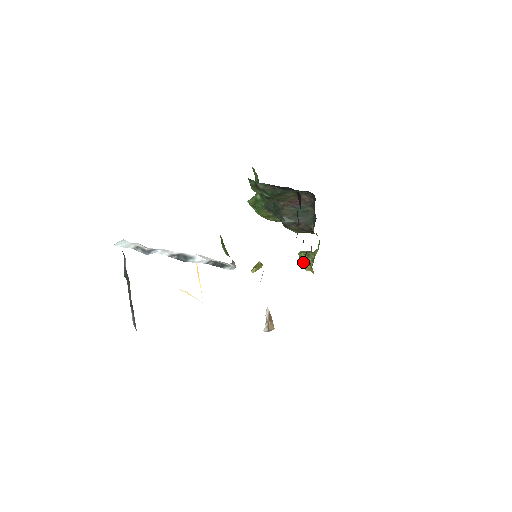
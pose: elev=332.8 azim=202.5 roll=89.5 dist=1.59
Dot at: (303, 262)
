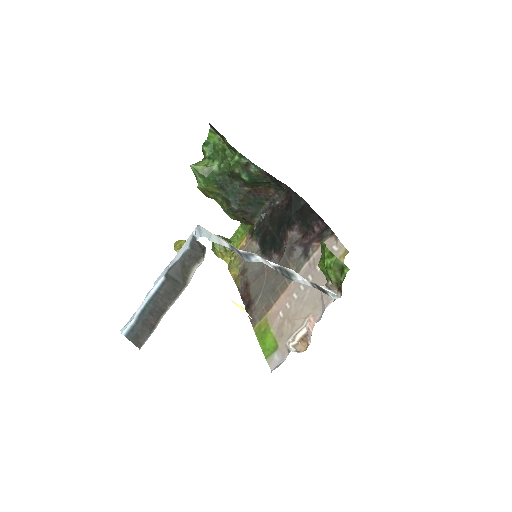
Dot at: (220, 248)
